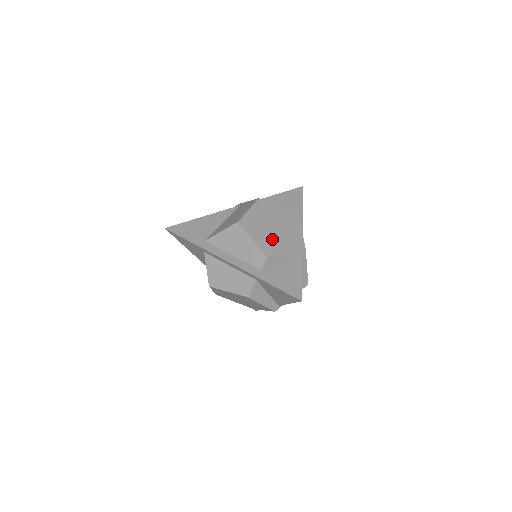
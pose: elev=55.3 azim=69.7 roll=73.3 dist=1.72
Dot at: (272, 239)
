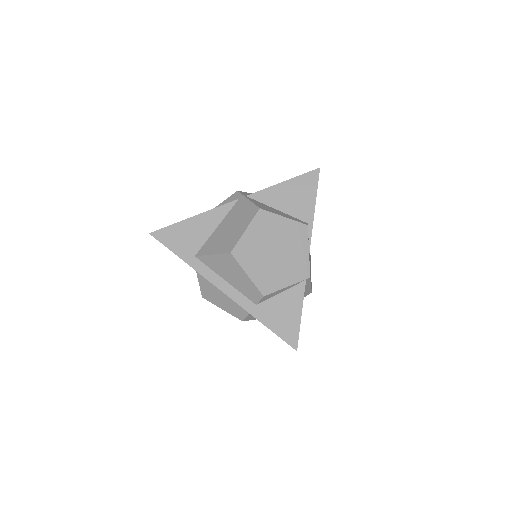
Dot at: (271, 269)
